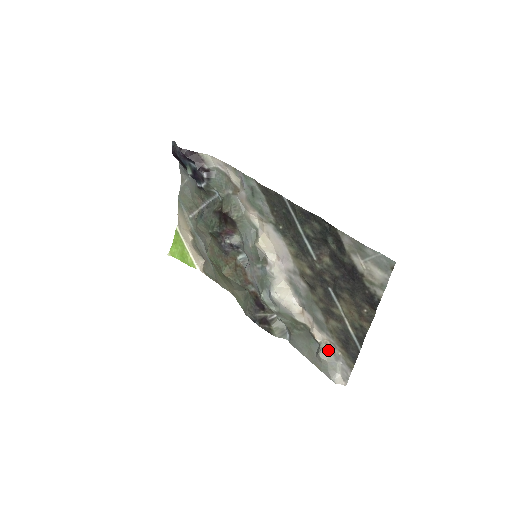
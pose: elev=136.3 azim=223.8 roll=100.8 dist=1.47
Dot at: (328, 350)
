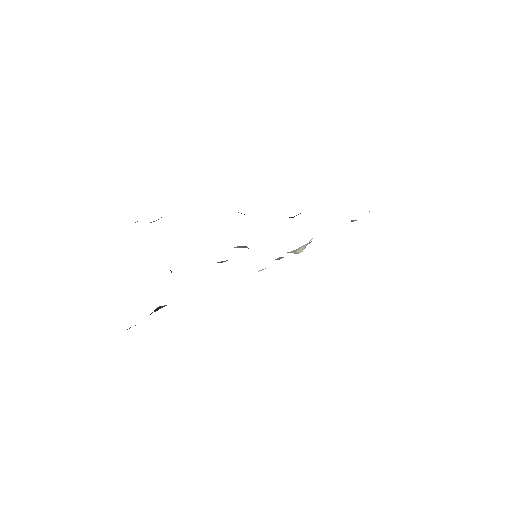
Dot at: occluded
